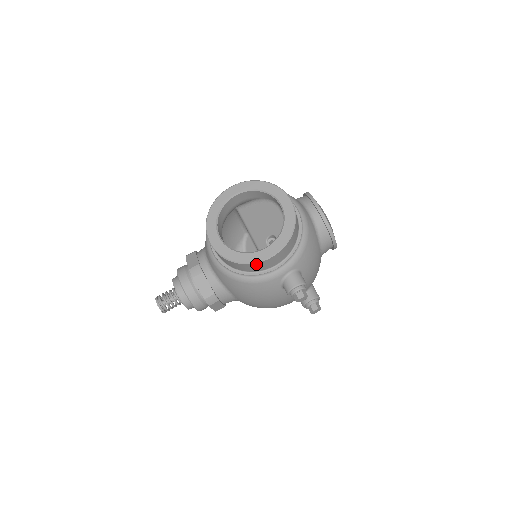
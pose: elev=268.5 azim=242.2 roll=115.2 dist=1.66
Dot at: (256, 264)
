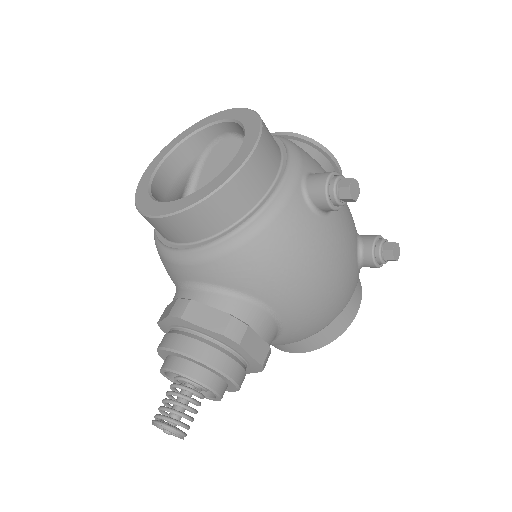
Dot at: (243, 174)
